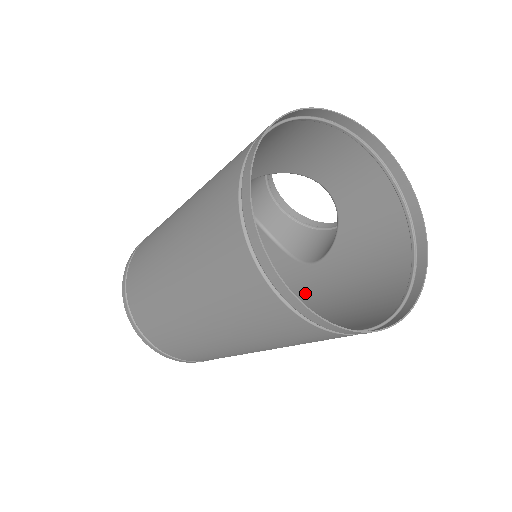
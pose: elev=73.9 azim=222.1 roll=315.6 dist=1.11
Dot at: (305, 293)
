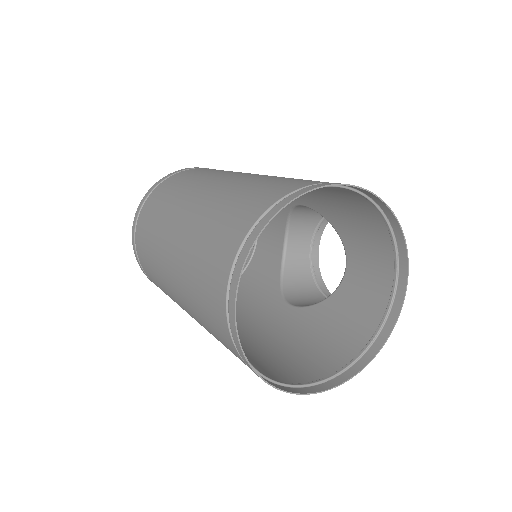
Dot at: (261, 315)
